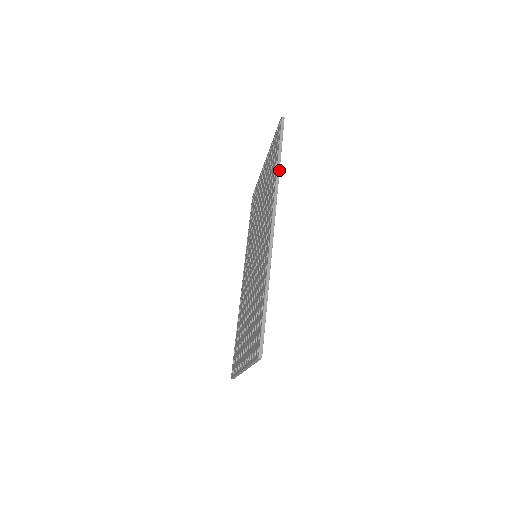
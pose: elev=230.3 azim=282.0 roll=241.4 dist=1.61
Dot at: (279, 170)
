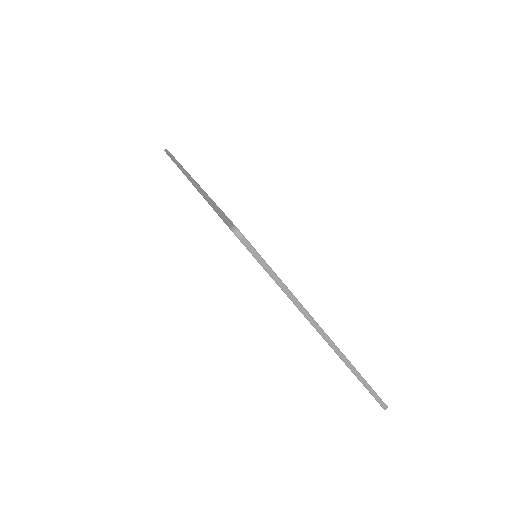
Dot at: (176, 160)
